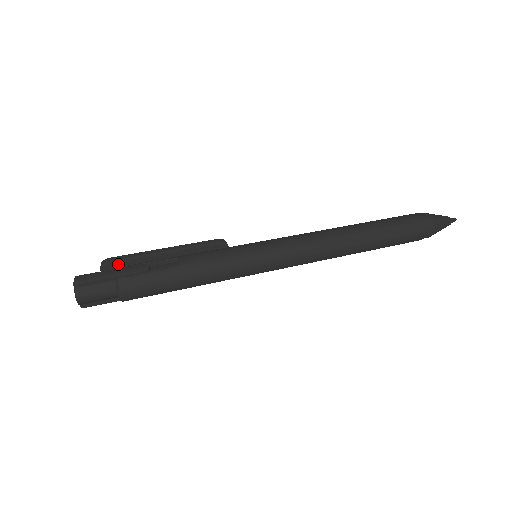
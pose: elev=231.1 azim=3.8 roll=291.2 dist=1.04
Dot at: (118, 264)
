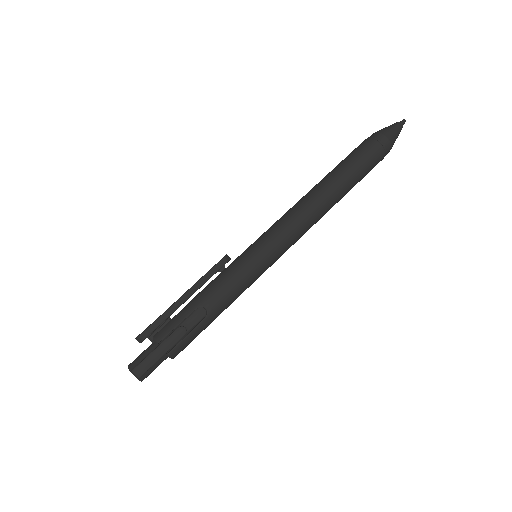
Dot at: (152, 332)
